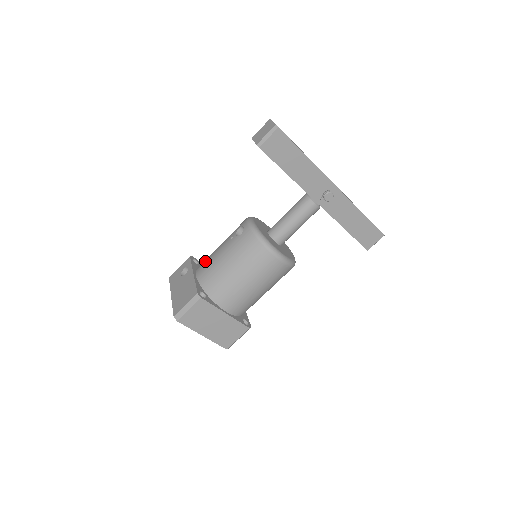
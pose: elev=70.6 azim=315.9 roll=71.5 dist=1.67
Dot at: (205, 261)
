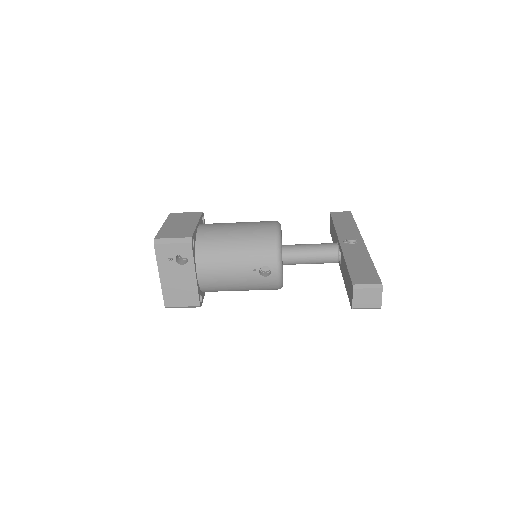
Dot at: (212, 266)
